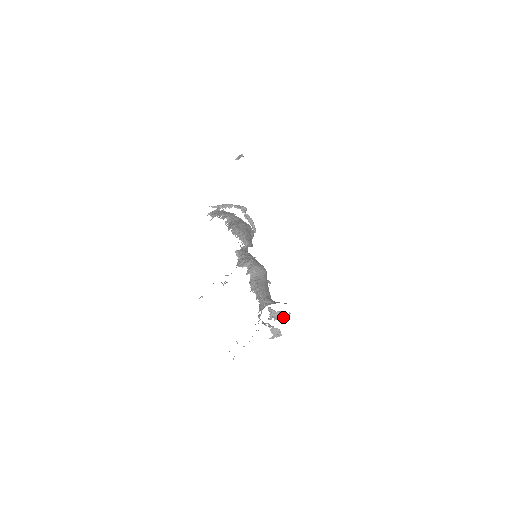
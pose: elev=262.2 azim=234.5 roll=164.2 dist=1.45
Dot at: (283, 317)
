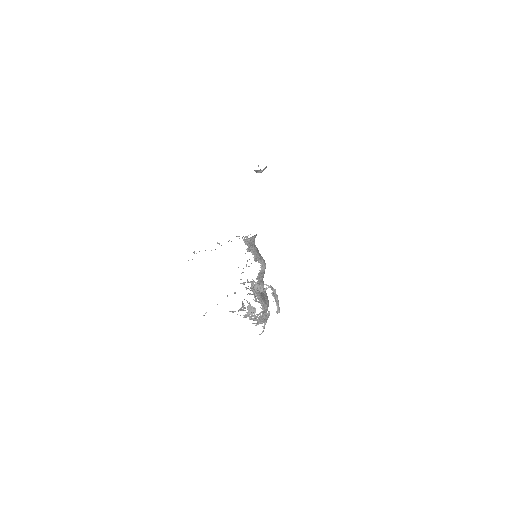
Dot at: (260, 291)
